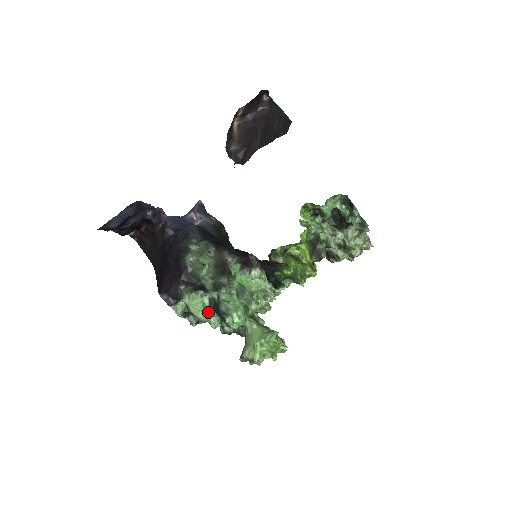
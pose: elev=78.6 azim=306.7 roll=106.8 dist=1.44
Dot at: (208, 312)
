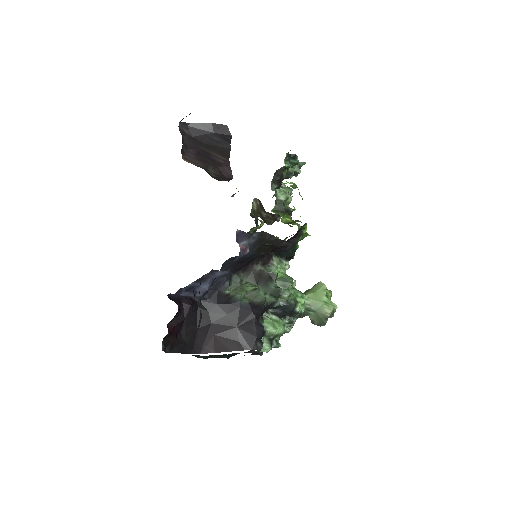
Dot at: (283, 321)
